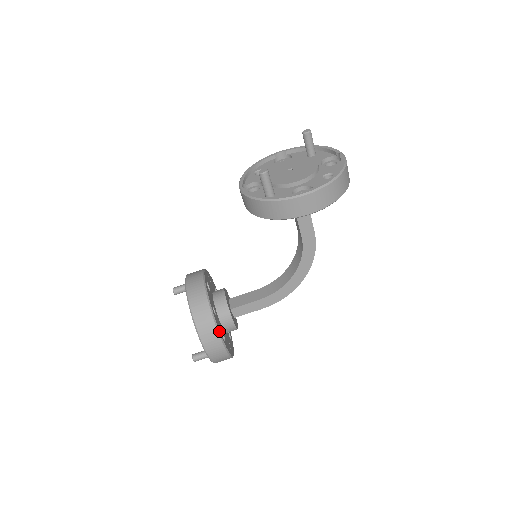
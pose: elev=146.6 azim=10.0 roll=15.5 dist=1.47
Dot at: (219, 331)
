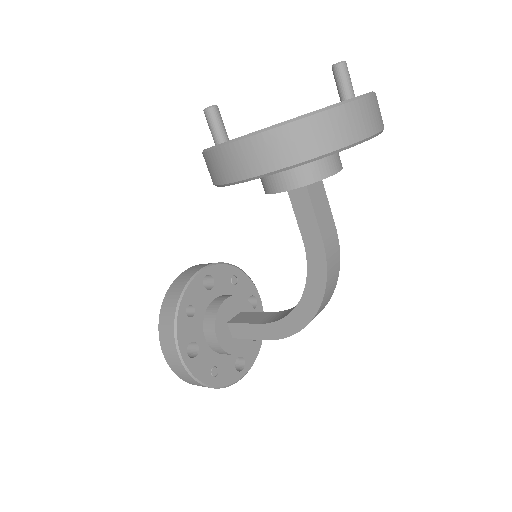
Dot at: (177, 337)
